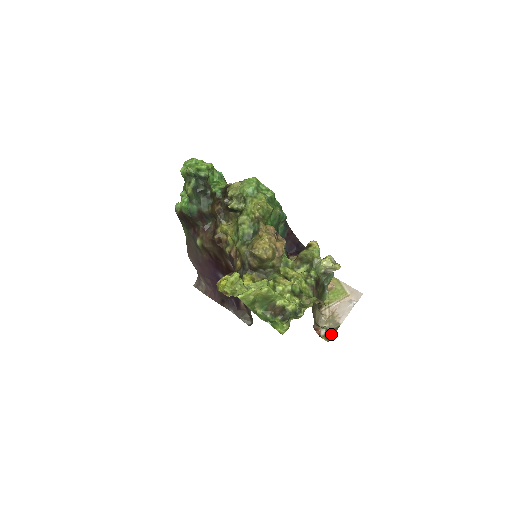
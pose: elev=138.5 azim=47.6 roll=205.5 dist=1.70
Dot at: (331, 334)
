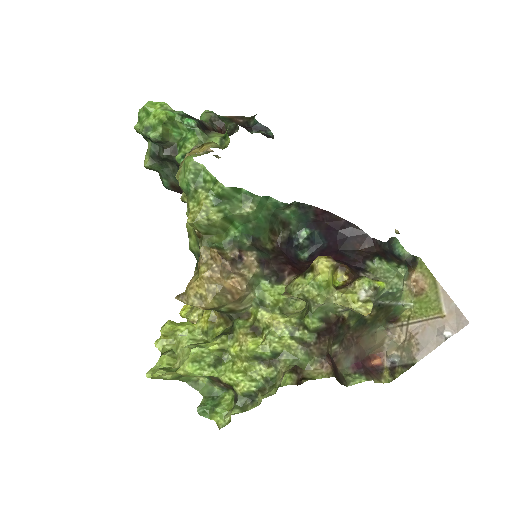
Dot at: (399, 371)
